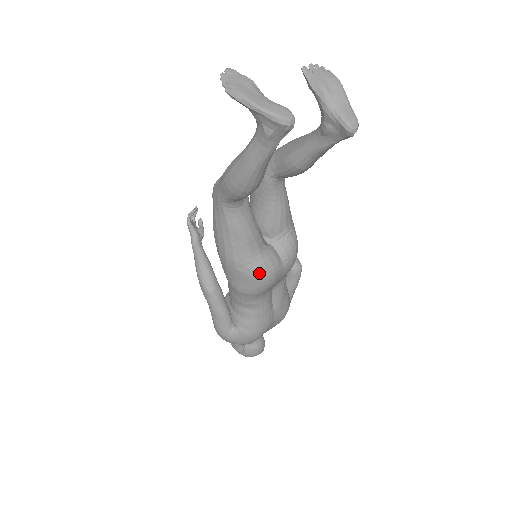
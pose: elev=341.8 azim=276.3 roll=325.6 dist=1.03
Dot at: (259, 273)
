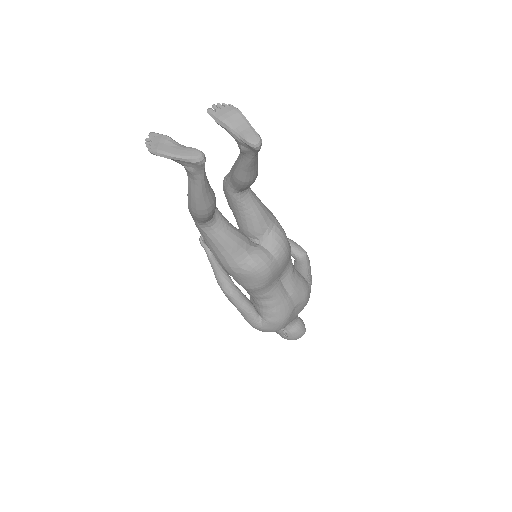
Dot at: (253, 271)
